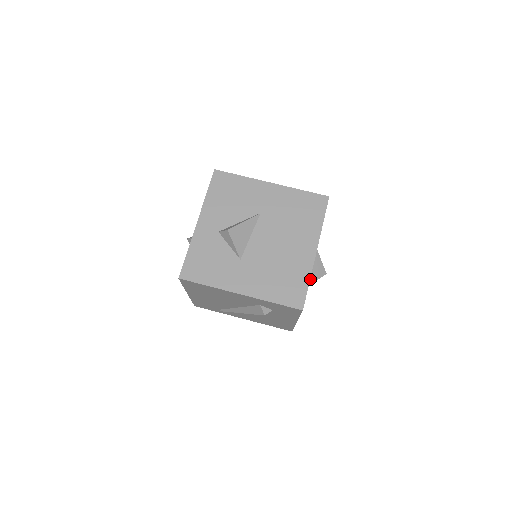
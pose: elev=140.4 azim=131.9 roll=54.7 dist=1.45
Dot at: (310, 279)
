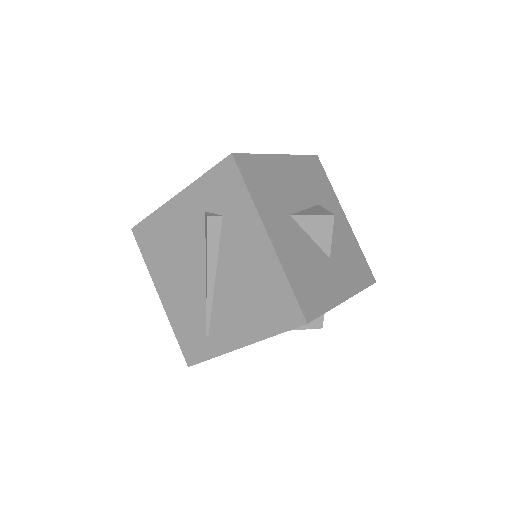
Dot at: (301, 213)
